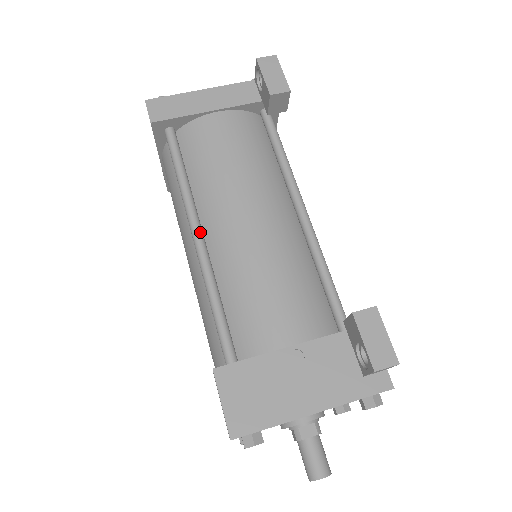
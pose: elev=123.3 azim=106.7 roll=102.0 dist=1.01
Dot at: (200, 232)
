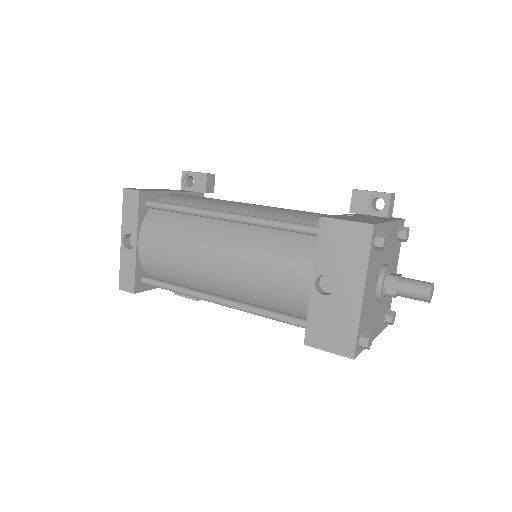
Dot at: (227, 212)
